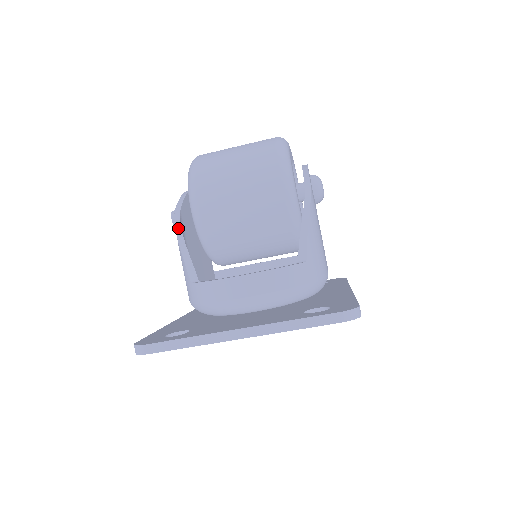
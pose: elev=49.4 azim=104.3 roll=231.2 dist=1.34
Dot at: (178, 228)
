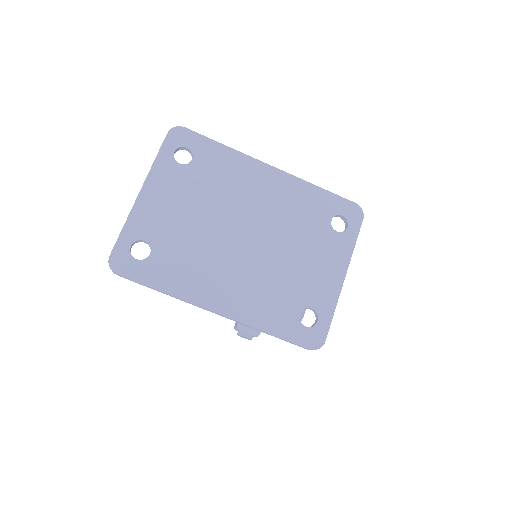
Dot at: occluded
